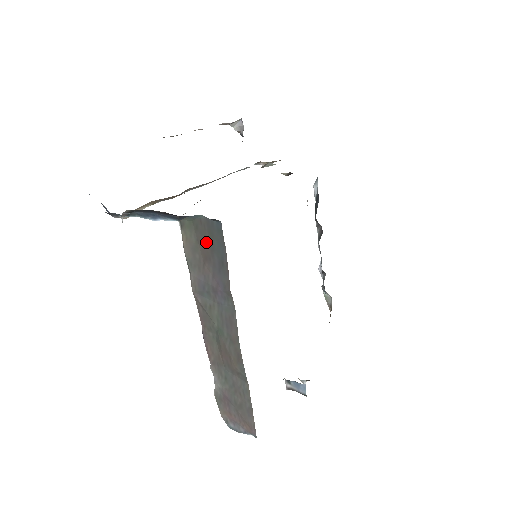
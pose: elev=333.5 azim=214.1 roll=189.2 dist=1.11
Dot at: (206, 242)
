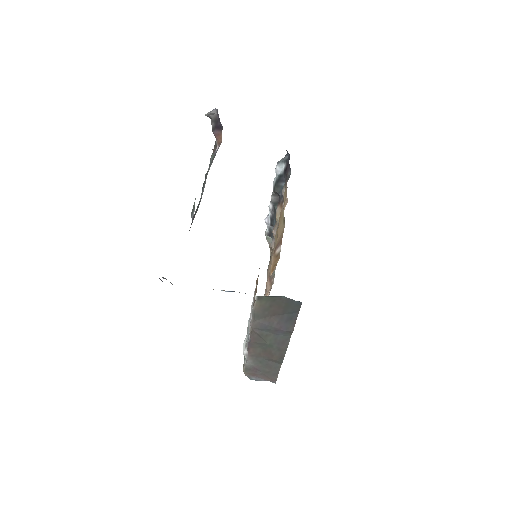
Dot at: (280, 308)
